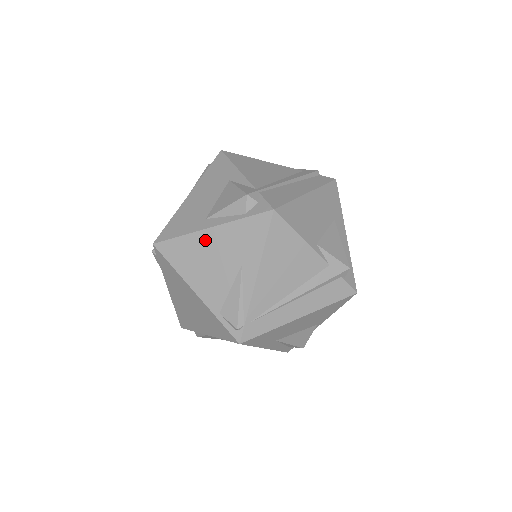
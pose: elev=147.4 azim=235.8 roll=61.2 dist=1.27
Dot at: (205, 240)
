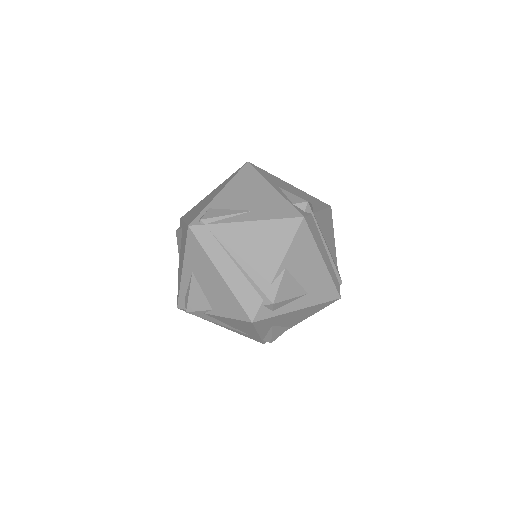
Dot at: (263, 187)
